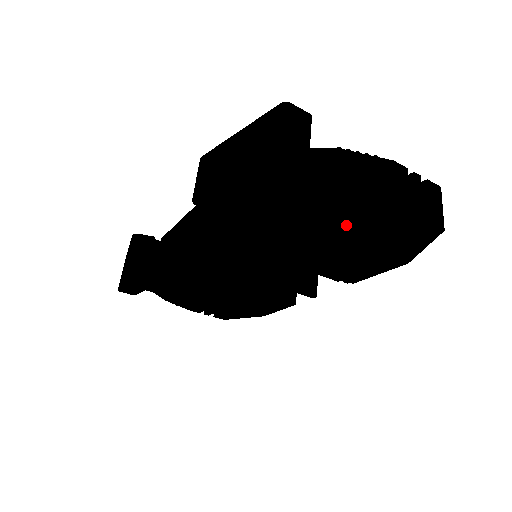
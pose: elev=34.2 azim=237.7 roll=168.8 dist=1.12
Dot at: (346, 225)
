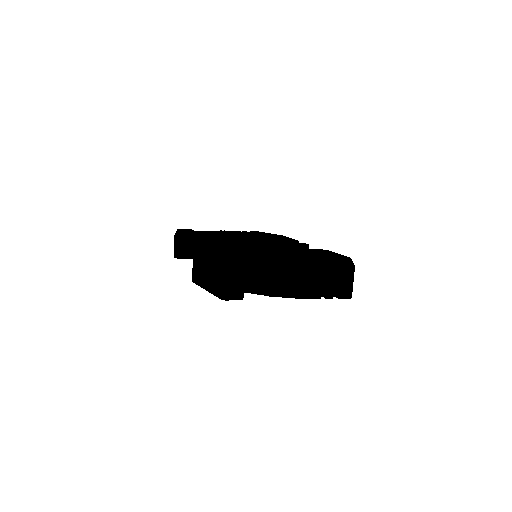
Dot at: occluded
